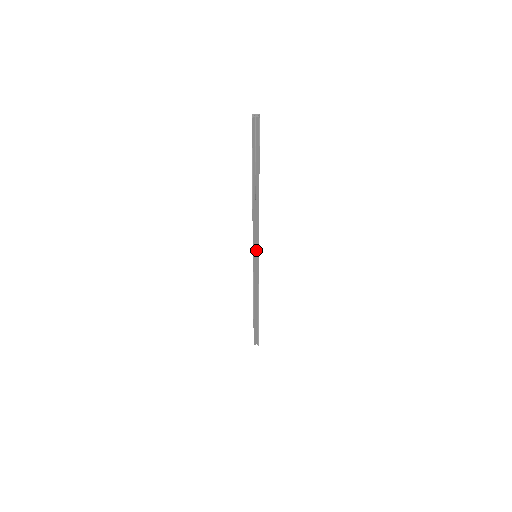
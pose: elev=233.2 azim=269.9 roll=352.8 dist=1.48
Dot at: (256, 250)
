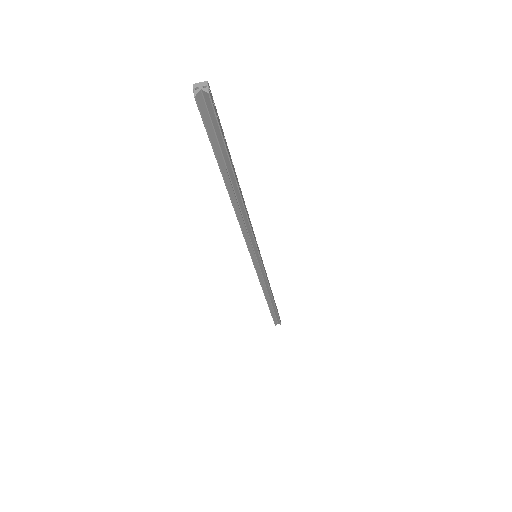
Dot at: (254, 251)
